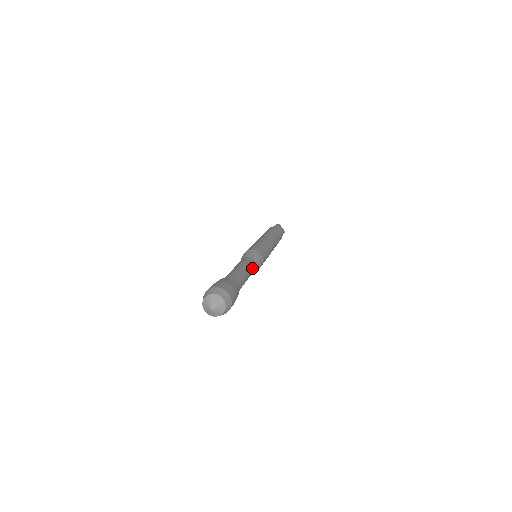
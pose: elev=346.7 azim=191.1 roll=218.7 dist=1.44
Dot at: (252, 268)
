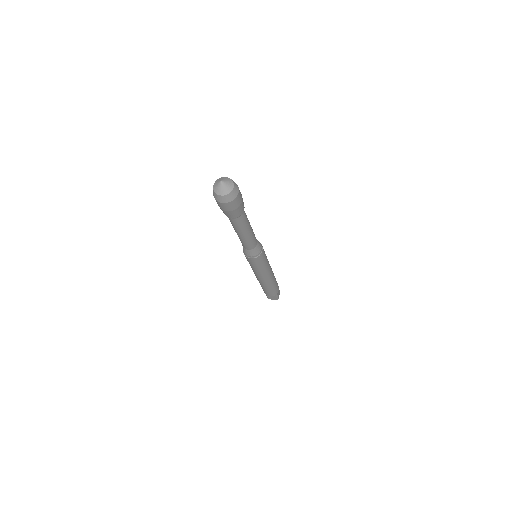
Dot at: occluded
